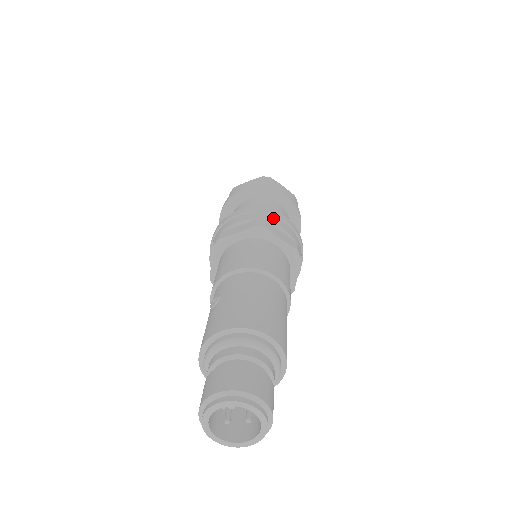
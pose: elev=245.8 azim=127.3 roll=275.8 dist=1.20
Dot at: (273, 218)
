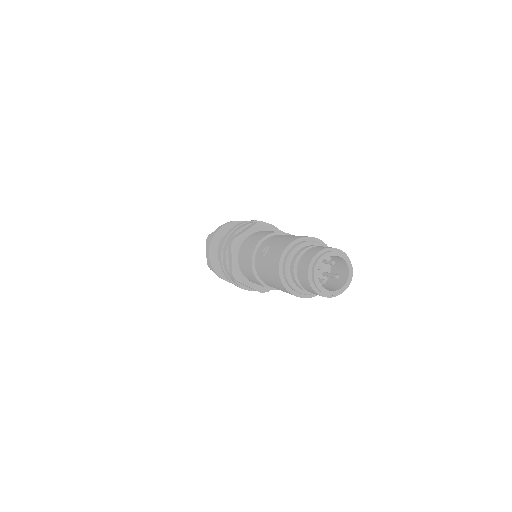
Dot at: occluded
